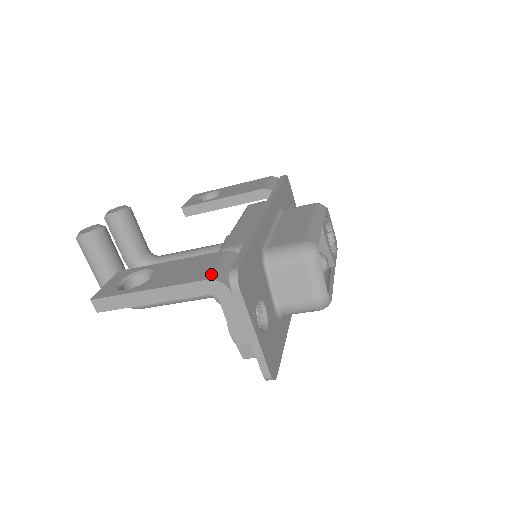
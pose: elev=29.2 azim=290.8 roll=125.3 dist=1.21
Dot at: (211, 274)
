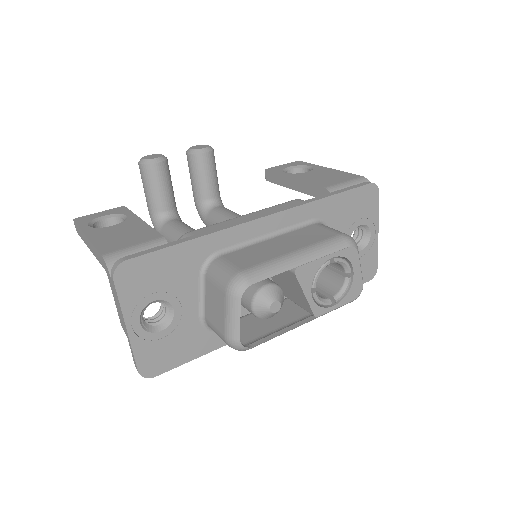
Dot at: (112, 252)
